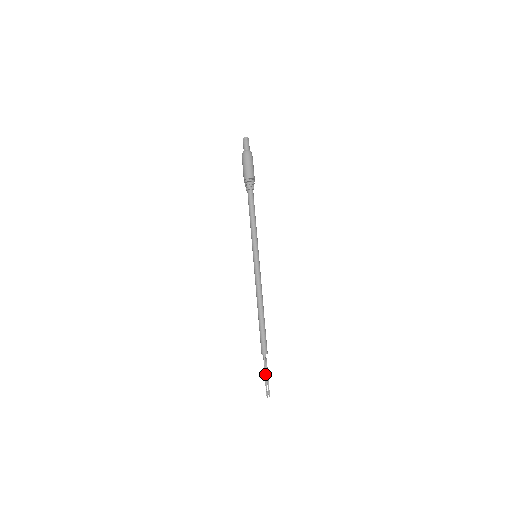
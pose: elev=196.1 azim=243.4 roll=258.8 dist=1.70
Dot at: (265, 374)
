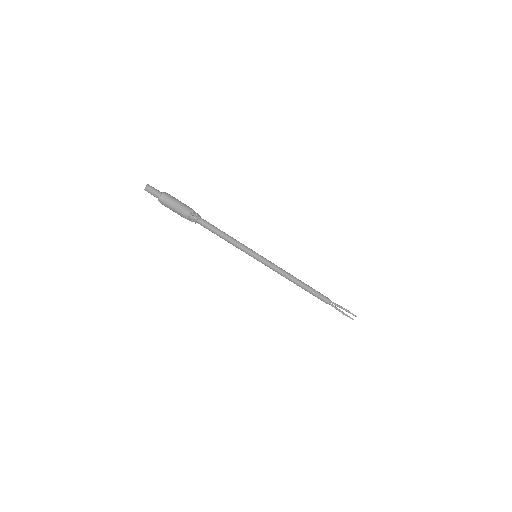
Dot at: (339, 311)
